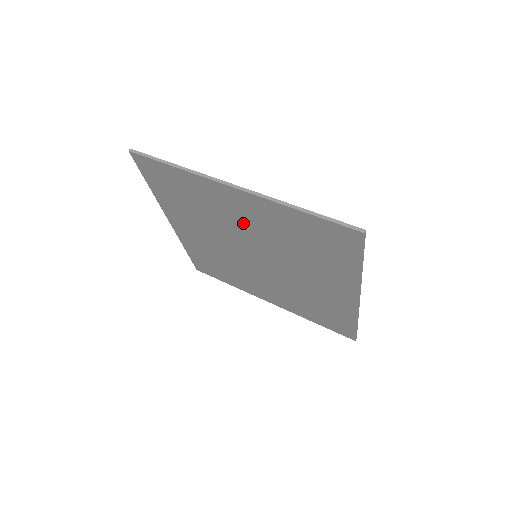
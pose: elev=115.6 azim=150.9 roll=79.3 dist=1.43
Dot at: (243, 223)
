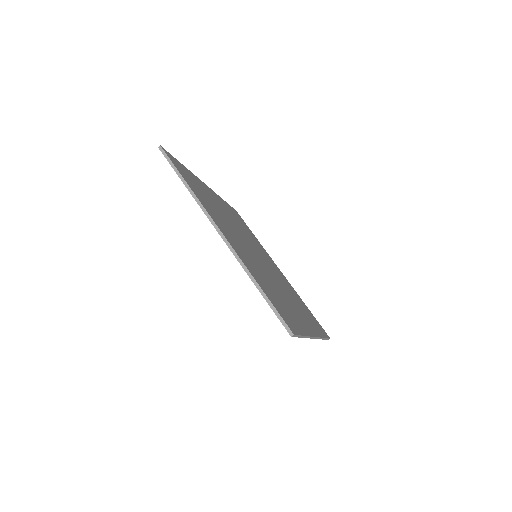
Dot at: occluded
